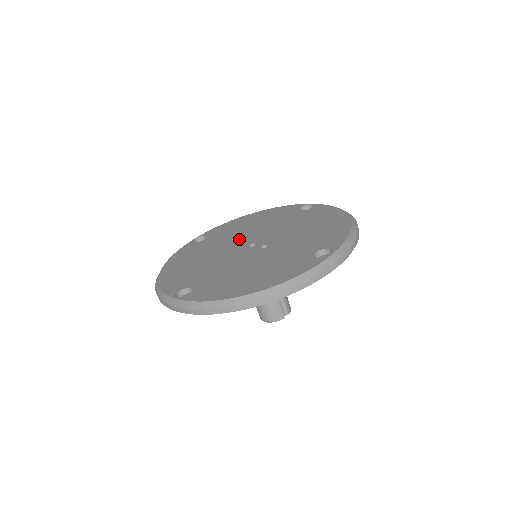
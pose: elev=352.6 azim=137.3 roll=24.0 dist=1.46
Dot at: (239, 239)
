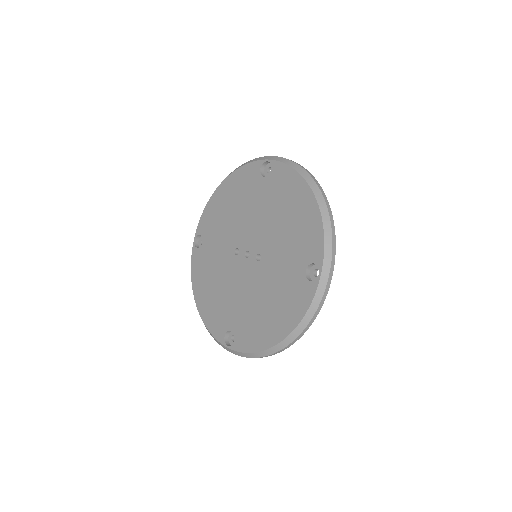
Dot at: (231, 243)
